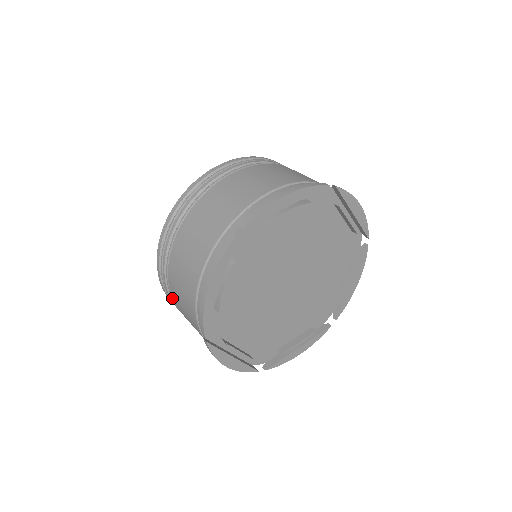
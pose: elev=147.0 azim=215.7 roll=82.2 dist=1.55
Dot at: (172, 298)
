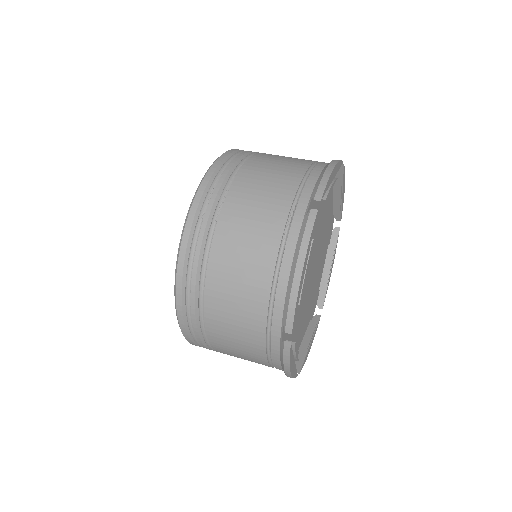
Dot at: (203, 317)
